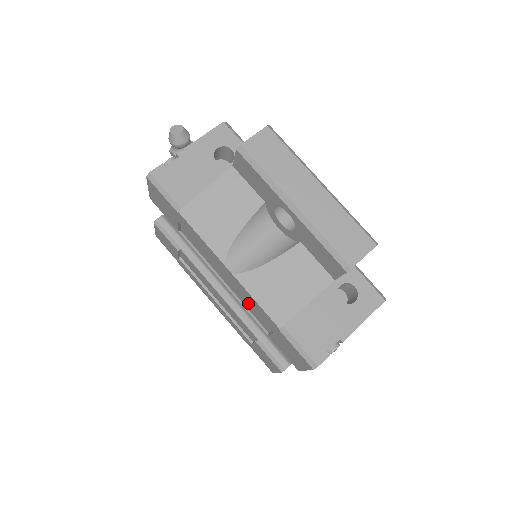
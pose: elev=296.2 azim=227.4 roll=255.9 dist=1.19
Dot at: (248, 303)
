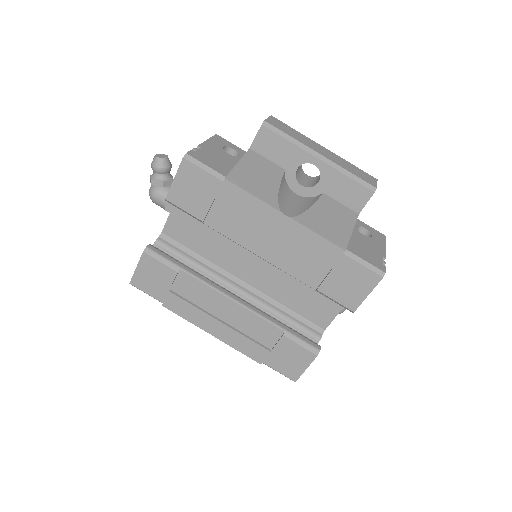
Dot at: (294, 261)
